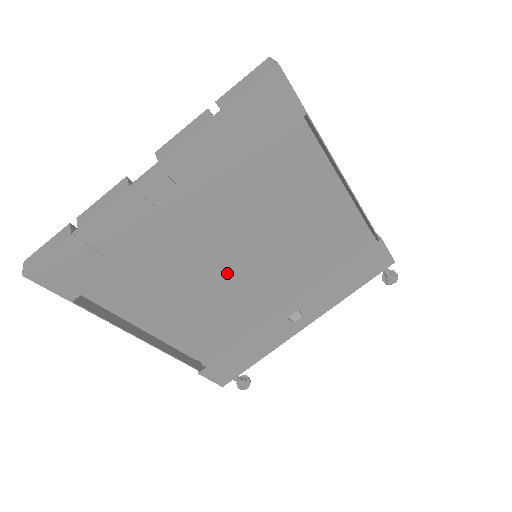
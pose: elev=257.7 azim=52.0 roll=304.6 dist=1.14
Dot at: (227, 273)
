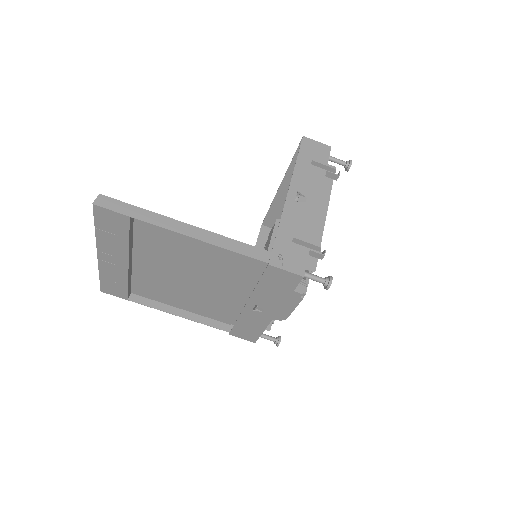
Dot at: (194, 284)
